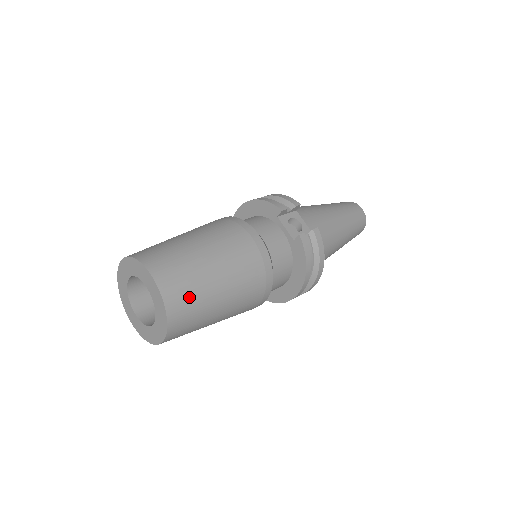
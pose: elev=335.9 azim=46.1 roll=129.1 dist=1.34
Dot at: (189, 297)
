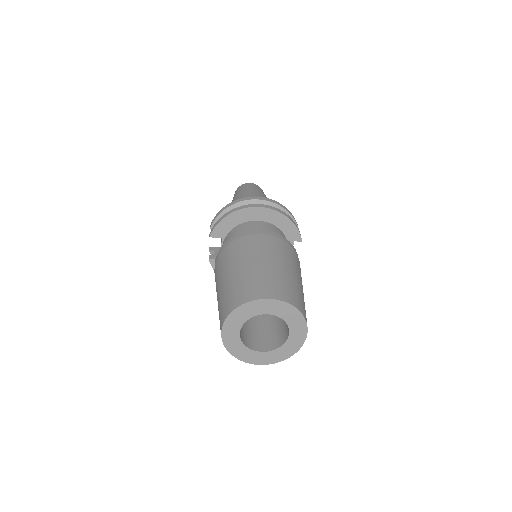
Dot at: occluded
